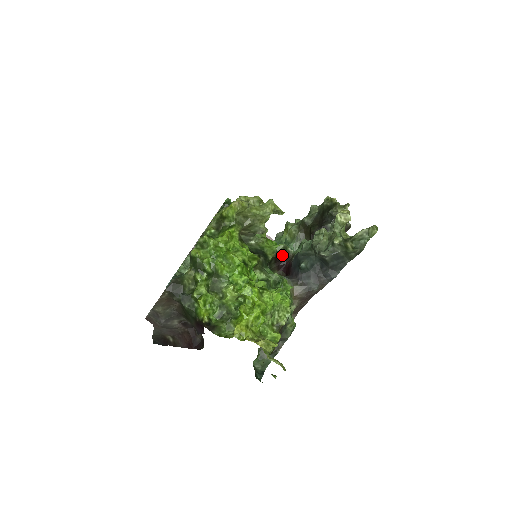
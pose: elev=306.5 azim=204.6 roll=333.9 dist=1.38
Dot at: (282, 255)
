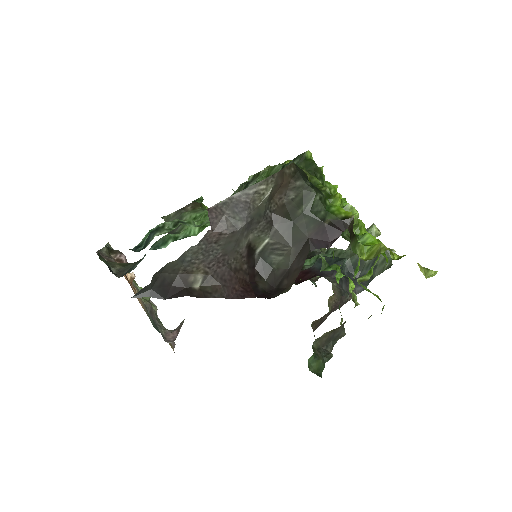
Dot at: occluded
